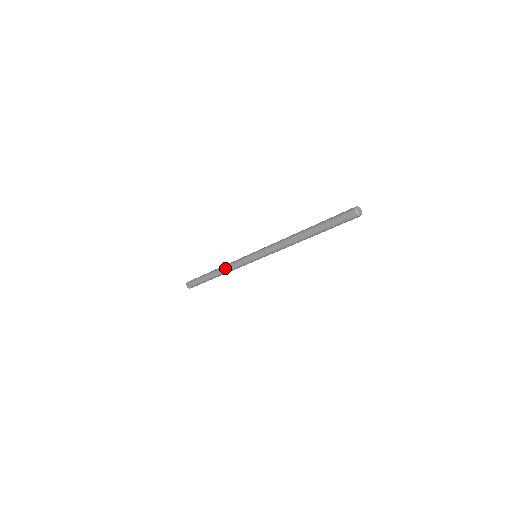
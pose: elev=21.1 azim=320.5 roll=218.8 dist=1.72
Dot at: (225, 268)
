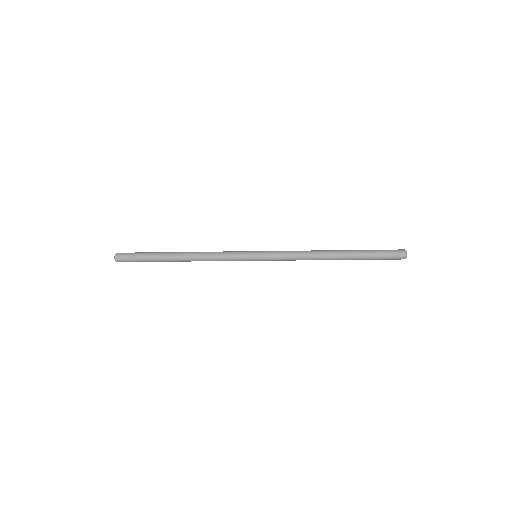
Dot at: (203, 253)
